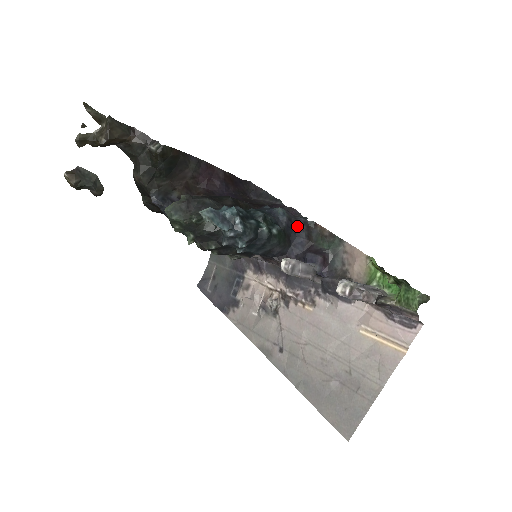
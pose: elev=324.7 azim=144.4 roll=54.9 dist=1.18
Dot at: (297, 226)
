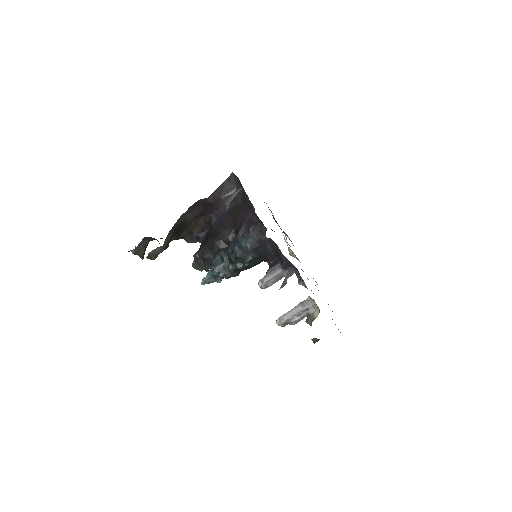
Dot at: (262, 244)
